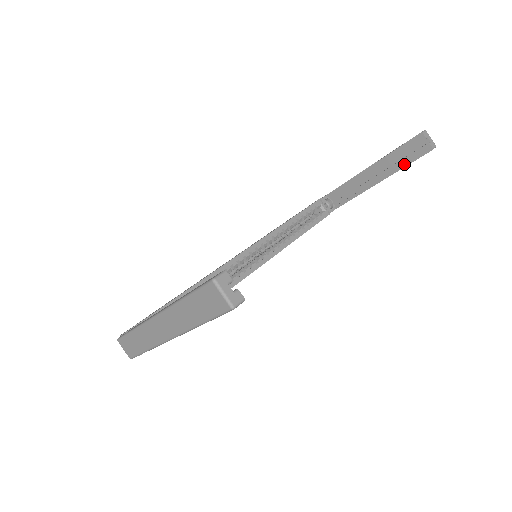
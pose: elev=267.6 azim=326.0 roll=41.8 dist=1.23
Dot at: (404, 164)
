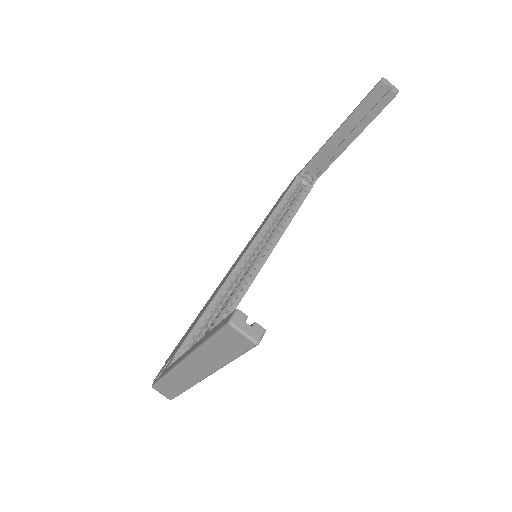
Dot at: (372, 117)
